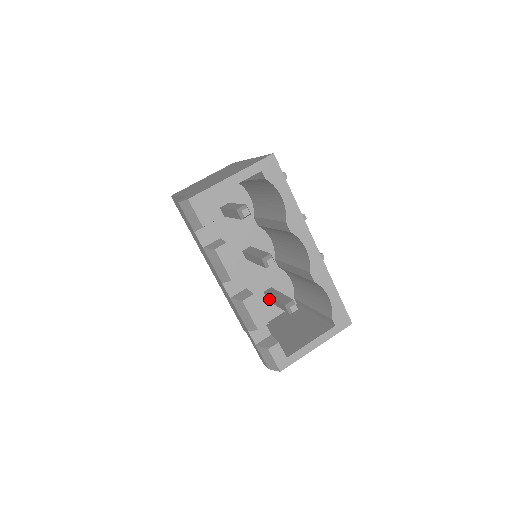
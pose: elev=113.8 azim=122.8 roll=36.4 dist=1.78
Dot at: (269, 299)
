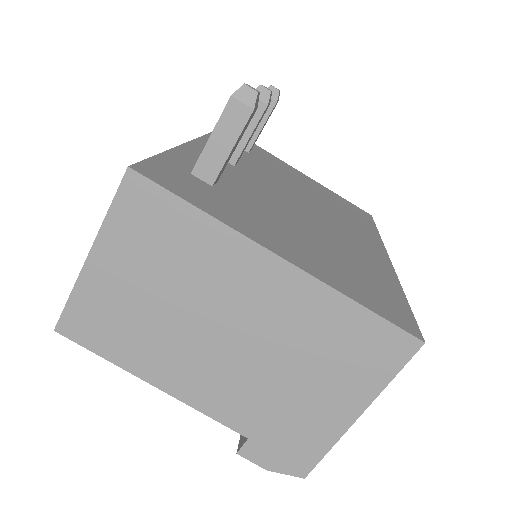
Dot at: occluded
